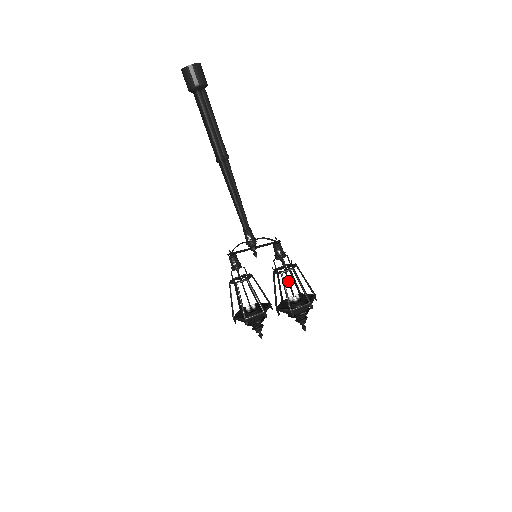
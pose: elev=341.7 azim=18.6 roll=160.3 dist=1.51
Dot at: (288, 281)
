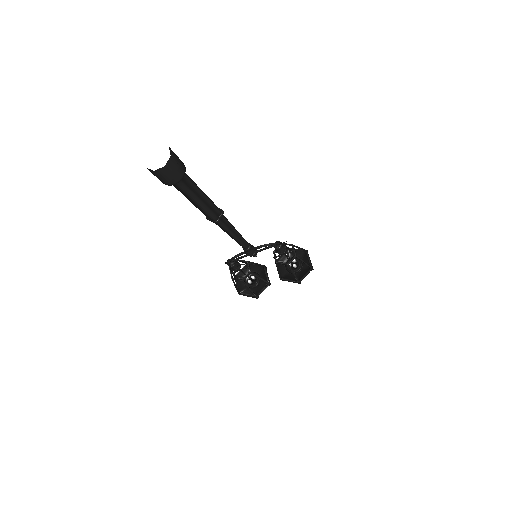
Dot at: (288, 259)
